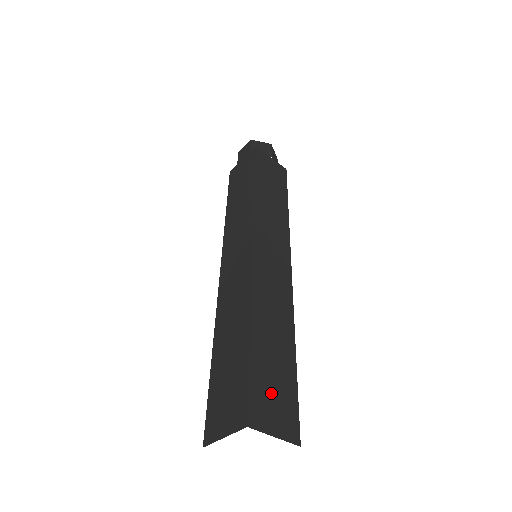
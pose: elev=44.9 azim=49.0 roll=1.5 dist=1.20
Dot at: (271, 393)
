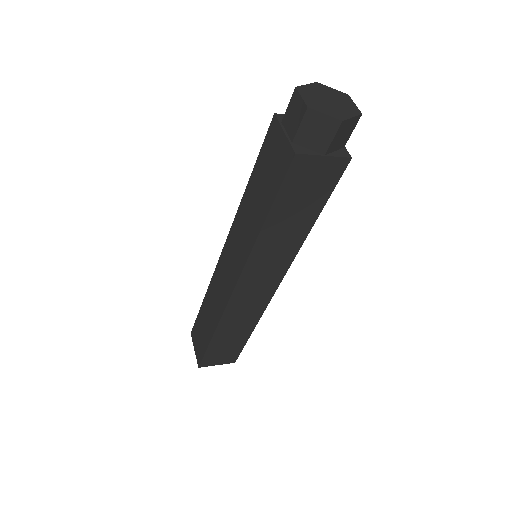
Dot at: (220, 354)
